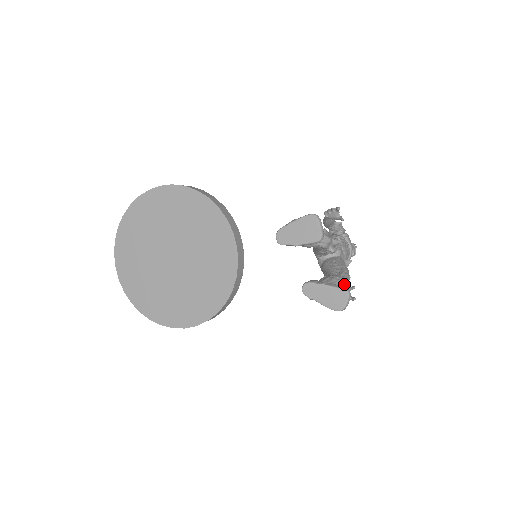
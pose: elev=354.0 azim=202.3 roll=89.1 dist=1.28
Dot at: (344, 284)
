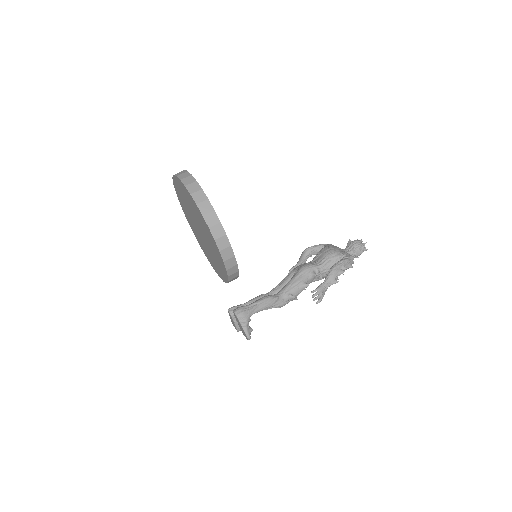
Dot at: occluded
